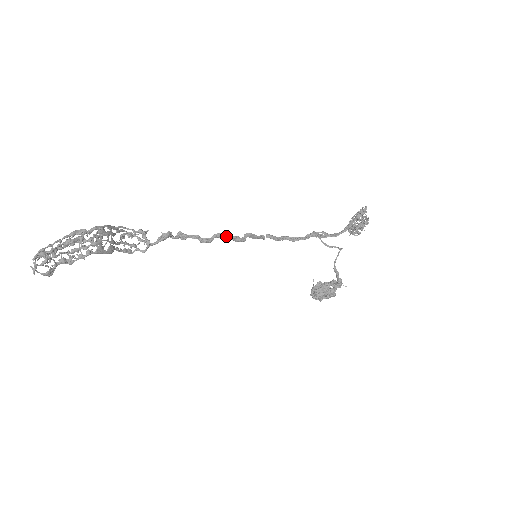
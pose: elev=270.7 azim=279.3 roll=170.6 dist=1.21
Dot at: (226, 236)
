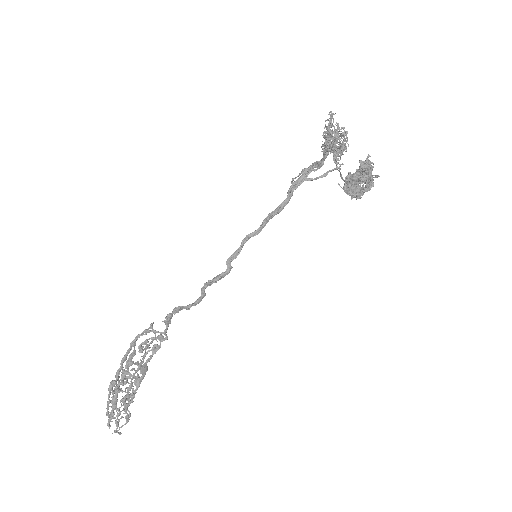
Dot at: (212, 283)
